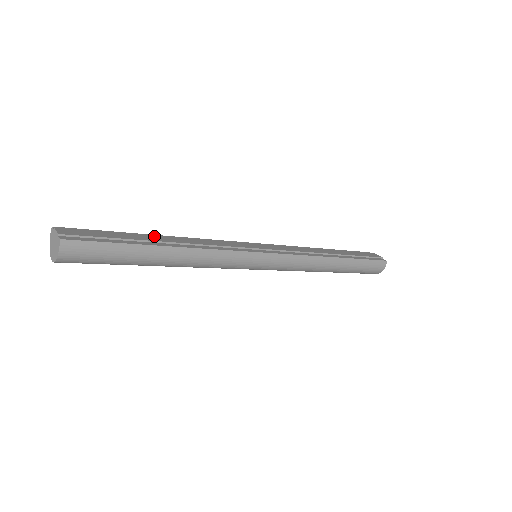
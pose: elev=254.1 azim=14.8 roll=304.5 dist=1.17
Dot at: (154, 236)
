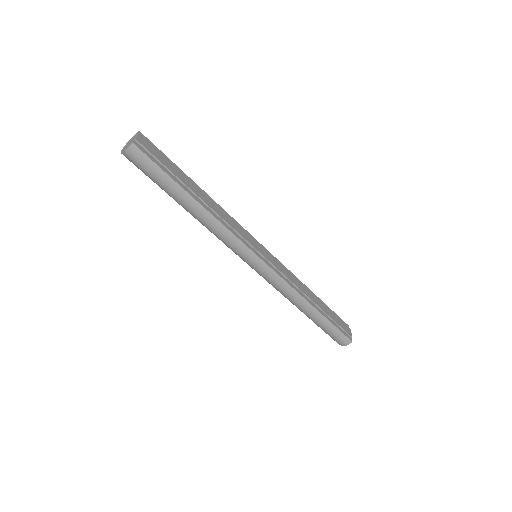
Dot at: (196, 187)
